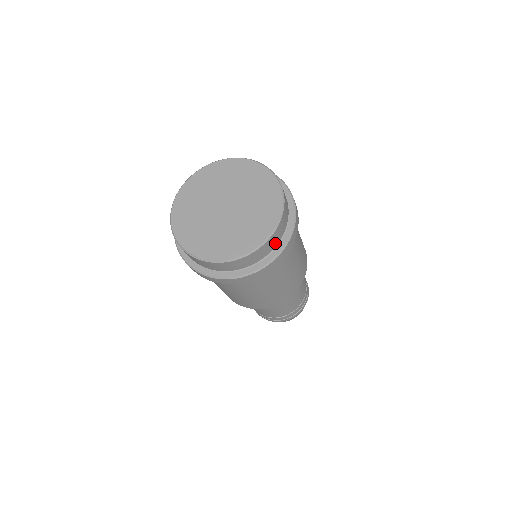
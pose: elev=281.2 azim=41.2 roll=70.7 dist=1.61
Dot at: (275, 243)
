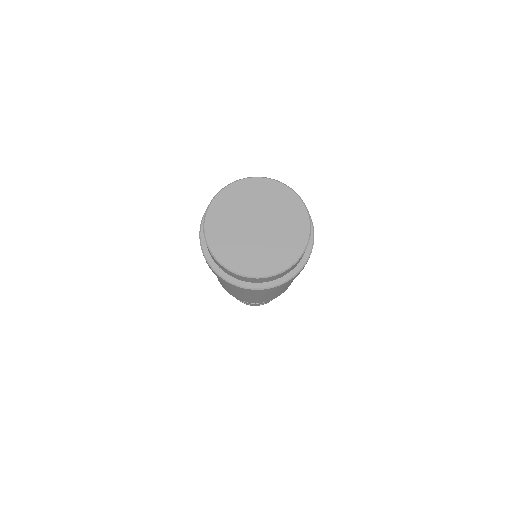
Dot at: (260, 281)
